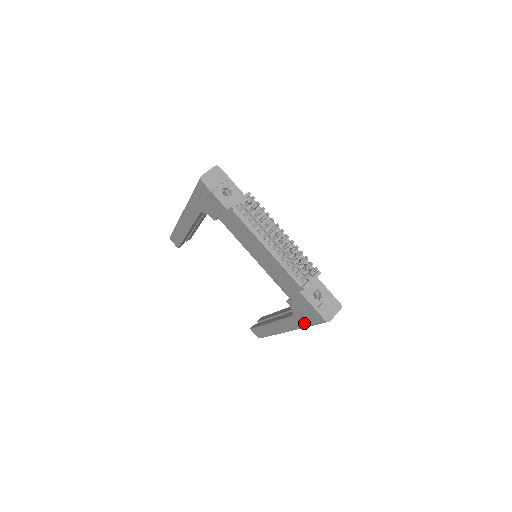
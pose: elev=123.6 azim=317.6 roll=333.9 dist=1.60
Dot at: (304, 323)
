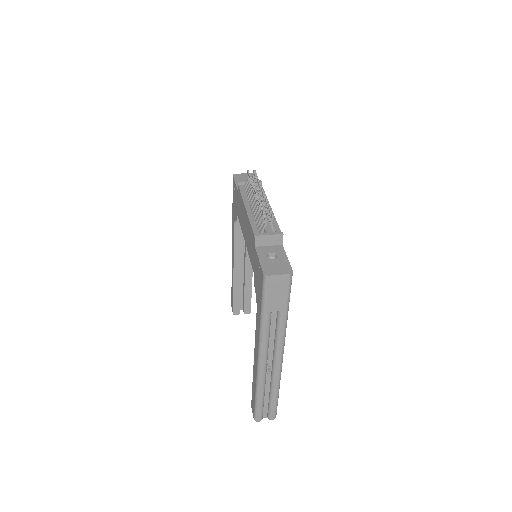
Dot at: (260, 309)
